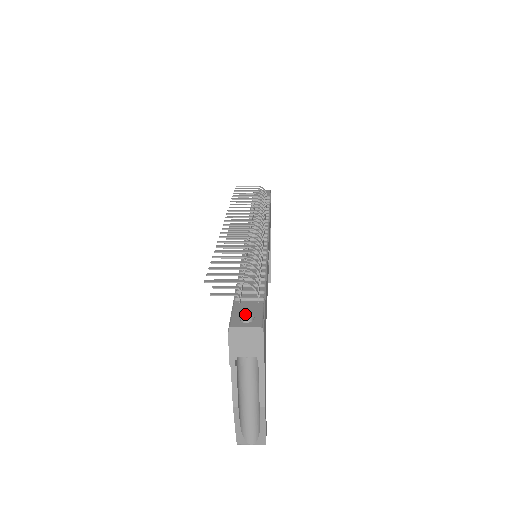
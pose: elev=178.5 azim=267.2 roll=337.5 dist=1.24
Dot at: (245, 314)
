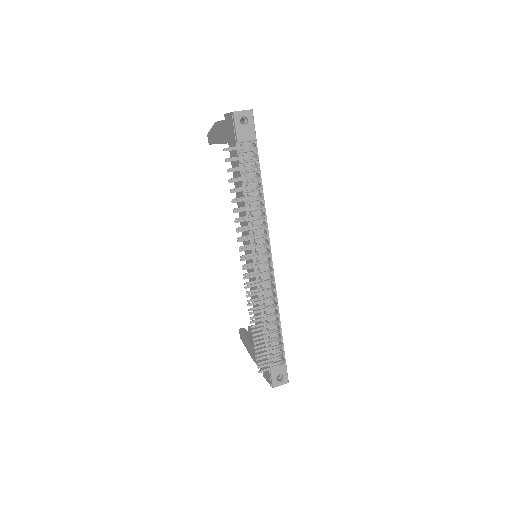
Dot at: occluded
